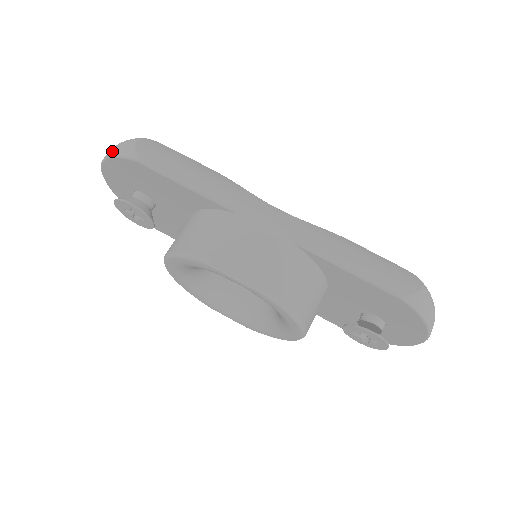
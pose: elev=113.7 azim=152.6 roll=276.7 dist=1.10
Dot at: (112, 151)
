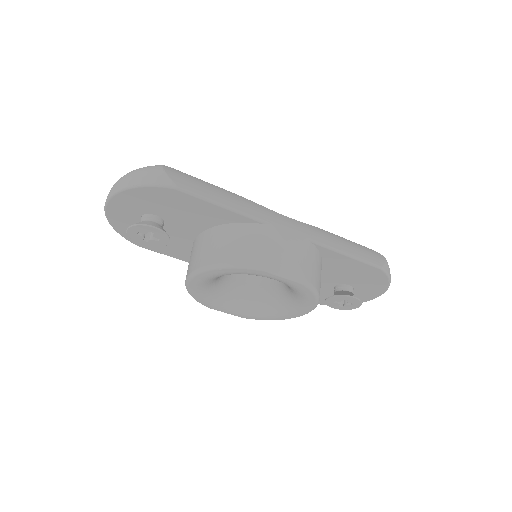
Dot at: (138, 180)
